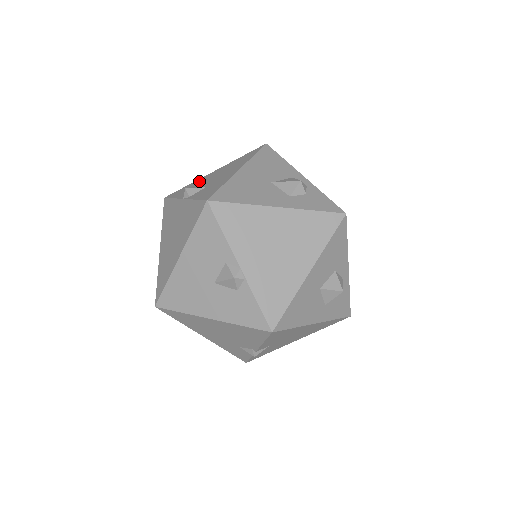
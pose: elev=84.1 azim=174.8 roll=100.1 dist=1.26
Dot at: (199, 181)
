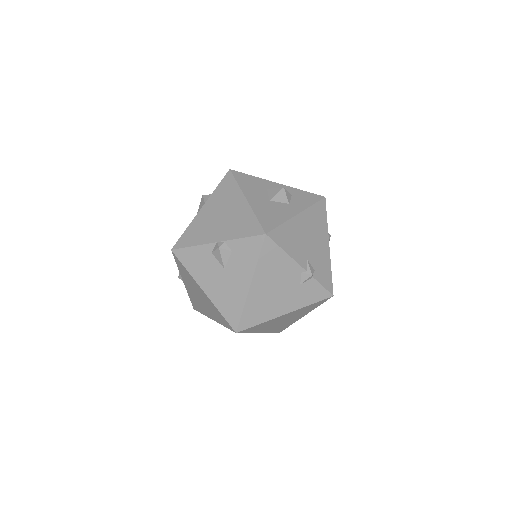
Dot at: occluded
